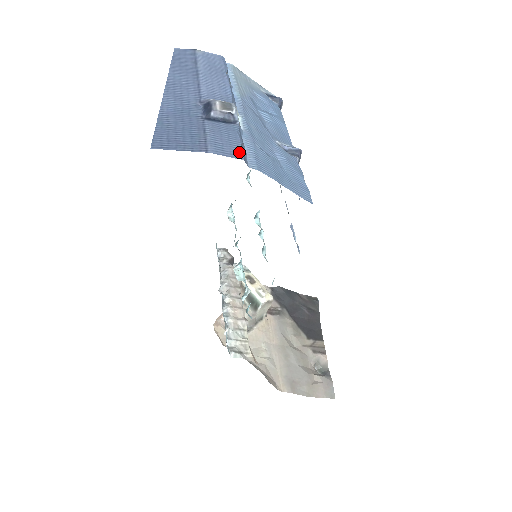
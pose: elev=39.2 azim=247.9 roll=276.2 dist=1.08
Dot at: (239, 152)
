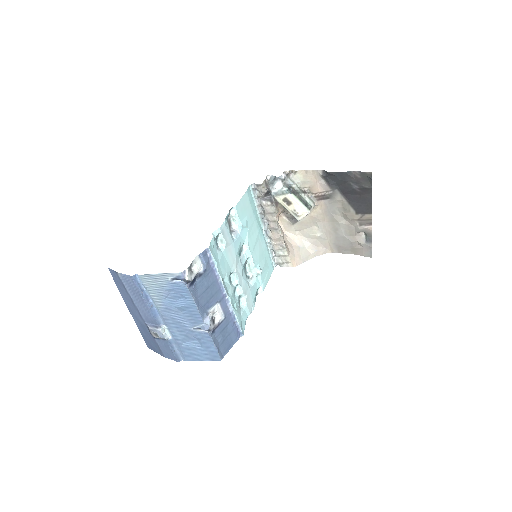
Dot at: (174, 358)
